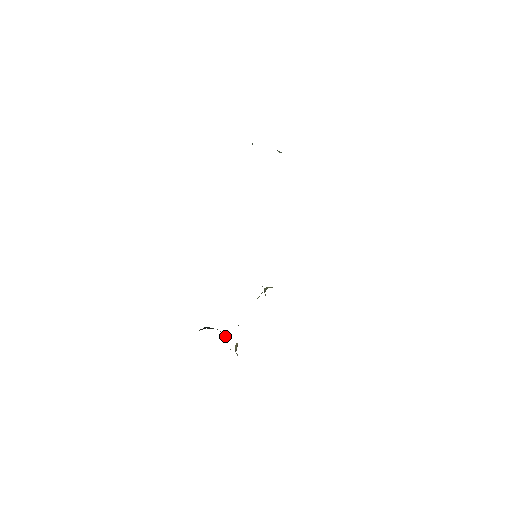
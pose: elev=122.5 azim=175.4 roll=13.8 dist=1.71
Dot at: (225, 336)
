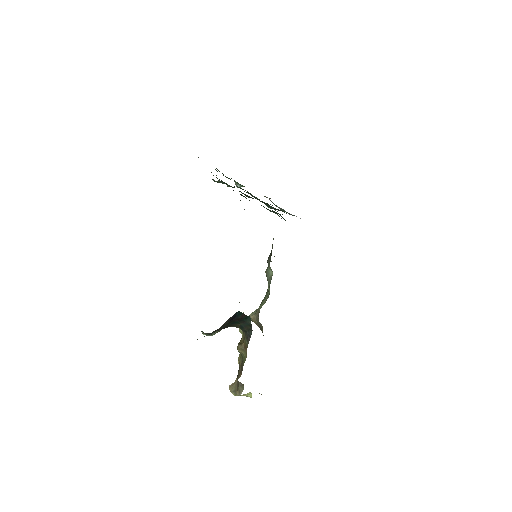
Dot at: (240, 347)
